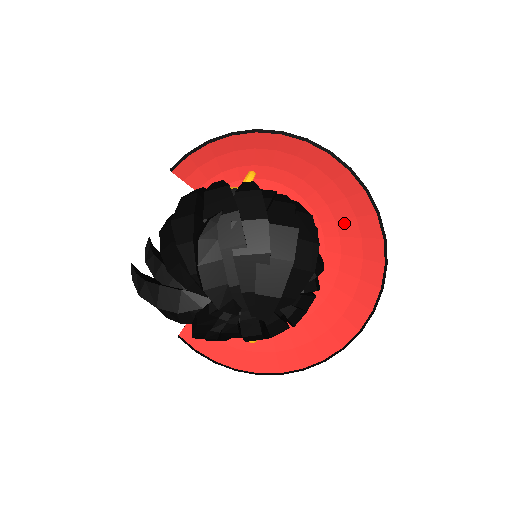
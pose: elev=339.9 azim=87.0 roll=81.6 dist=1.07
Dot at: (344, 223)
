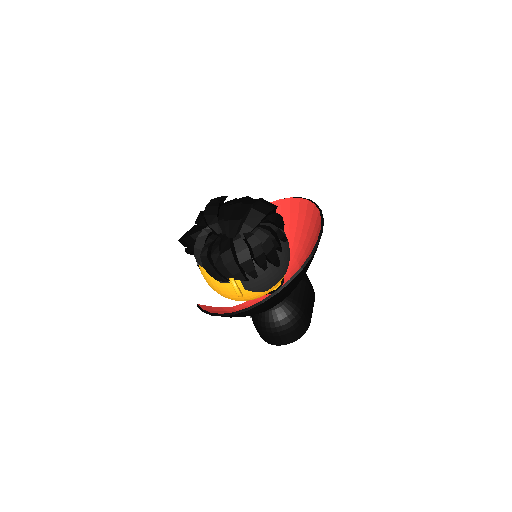
Dot at: (312, 236)
